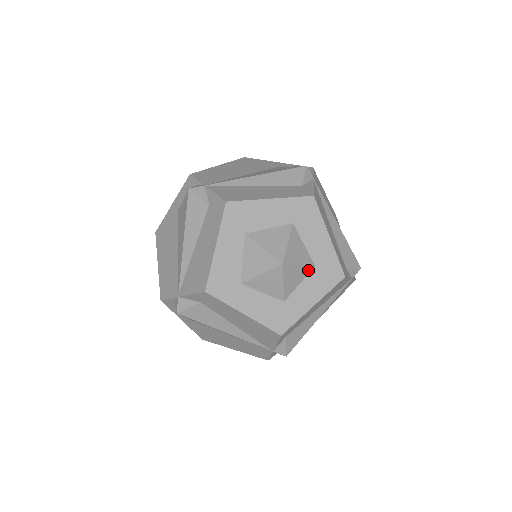
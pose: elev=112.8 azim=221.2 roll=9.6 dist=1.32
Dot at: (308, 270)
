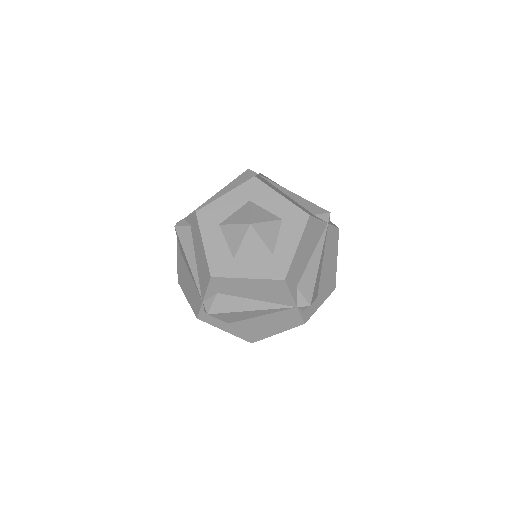
Dot at: (278, 224)
